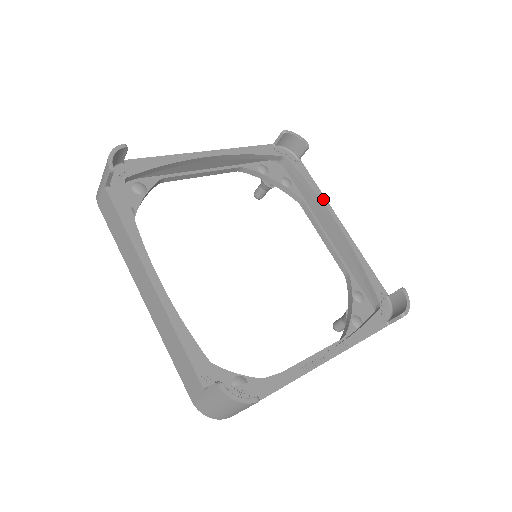
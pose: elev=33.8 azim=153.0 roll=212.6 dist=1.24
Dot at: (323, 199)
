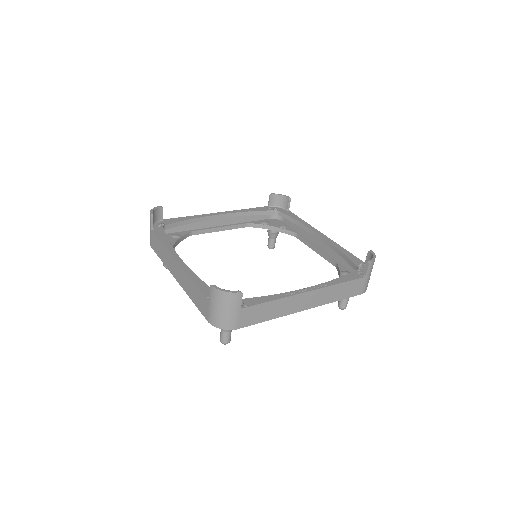
Dot at: (307, 225)
